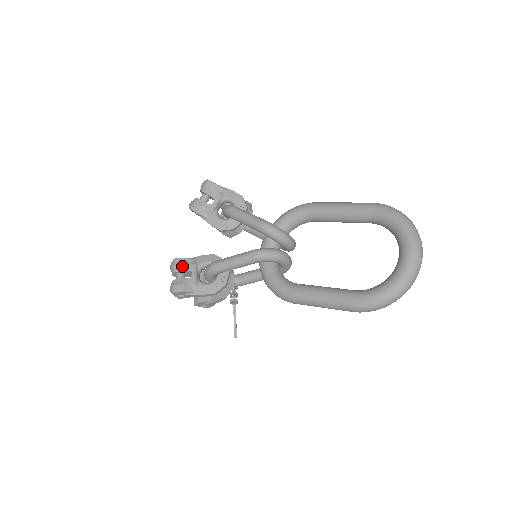
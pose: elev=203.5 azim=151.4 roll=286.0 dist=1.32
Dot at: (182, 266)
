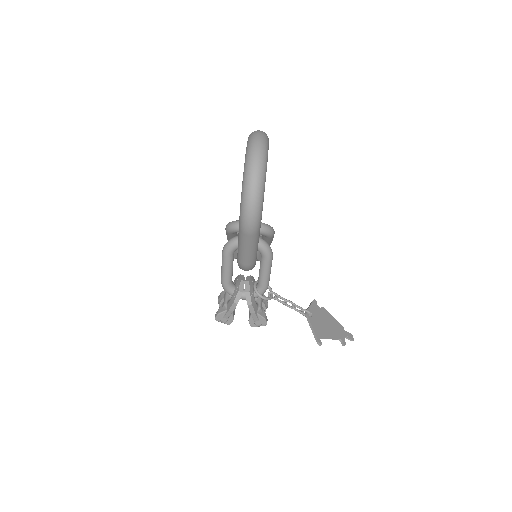
Dot at: (220, 298)
